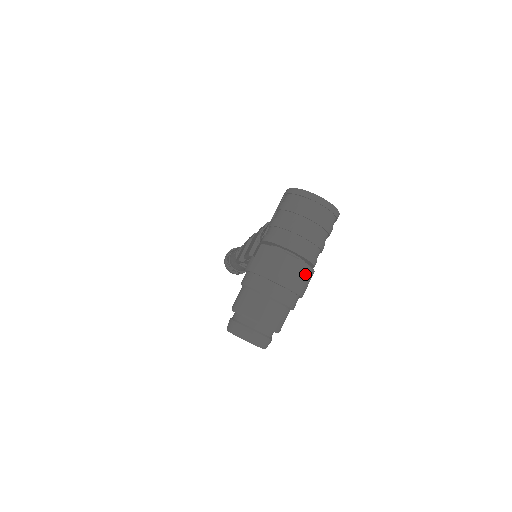
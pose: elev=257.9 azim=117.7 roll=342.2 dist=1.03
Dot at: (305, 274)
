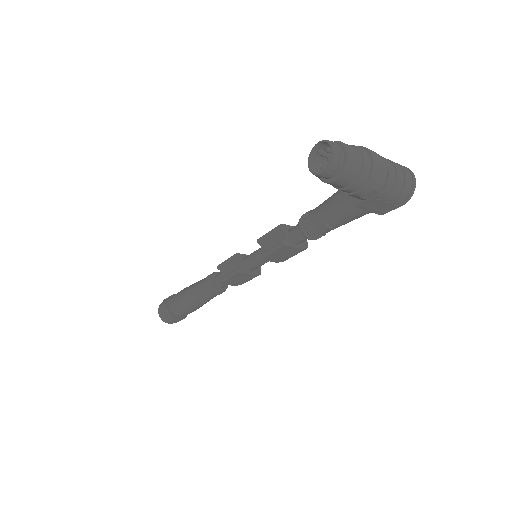
Dot at: (381, 179)
